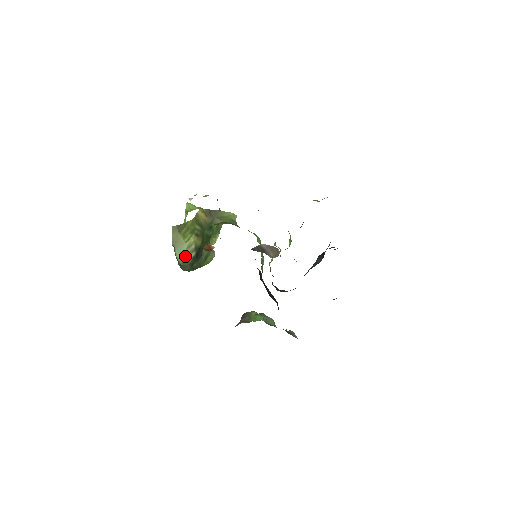
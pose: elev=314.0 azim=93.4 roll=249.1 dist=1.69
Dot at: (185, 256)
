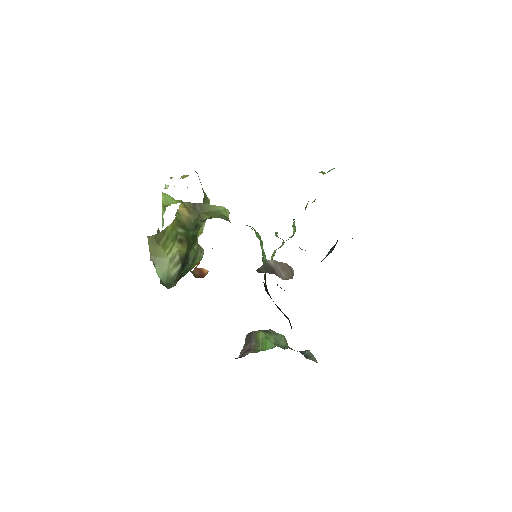
Dot at: (168, 272)
